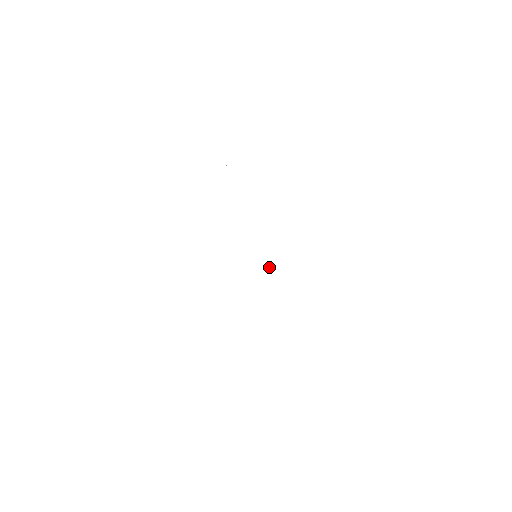
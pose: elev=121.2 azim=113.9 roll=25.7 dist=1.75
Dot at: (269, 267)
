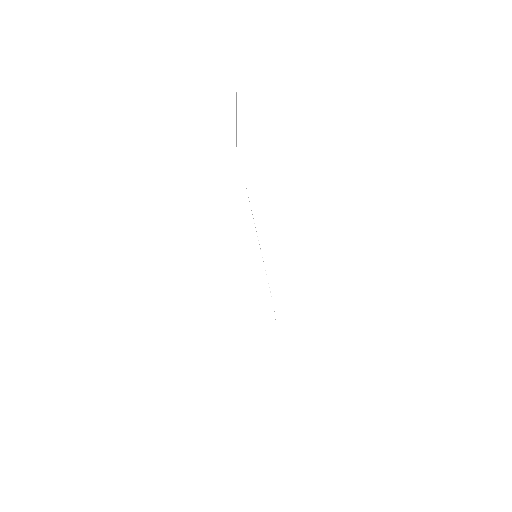
Dot at: occluded
